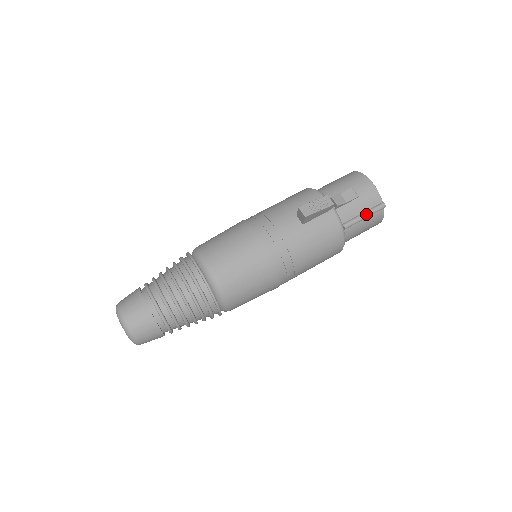
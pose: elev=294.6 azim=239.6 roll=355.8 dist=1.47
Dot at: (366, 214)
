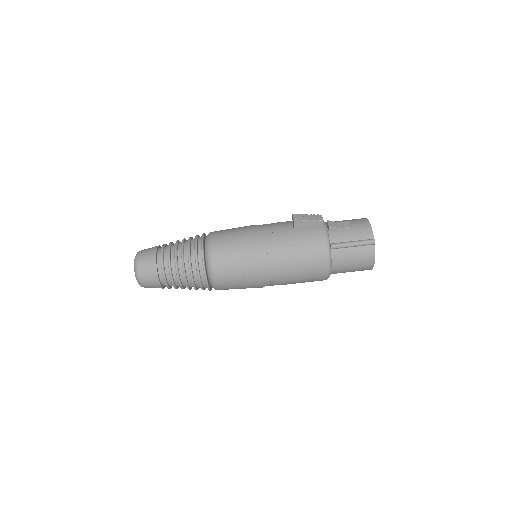
Dot at: (354, 242)
